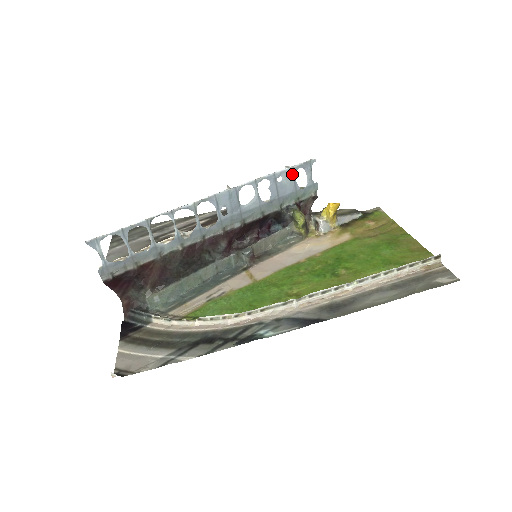
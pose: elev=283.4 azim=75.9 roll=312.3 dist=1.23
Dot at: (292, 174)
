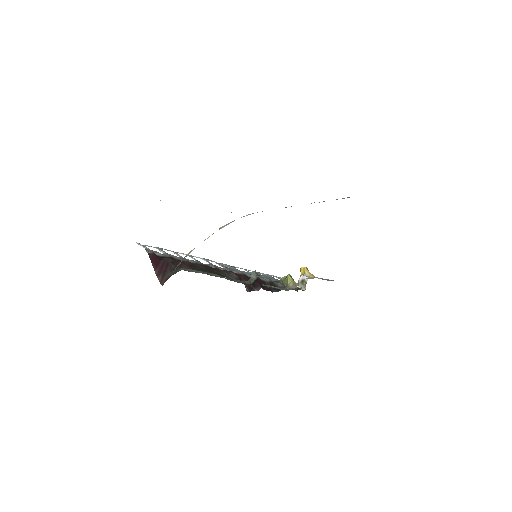
Dot at: occluded
